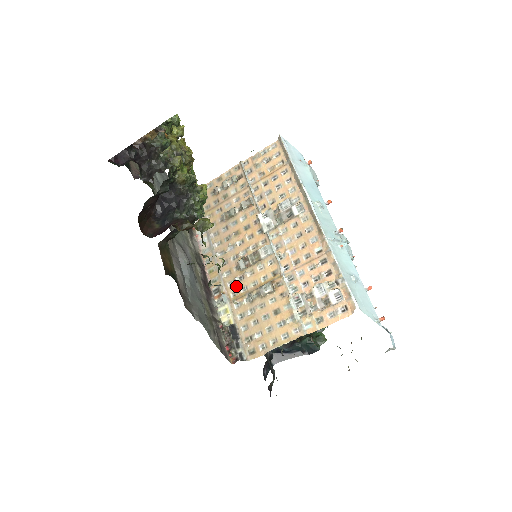
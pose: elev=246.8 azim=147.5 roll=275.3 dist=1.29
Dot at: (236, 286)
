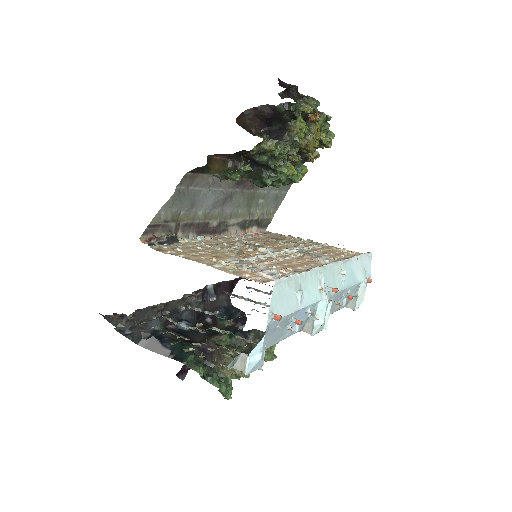
Dot at: (218, 244)
